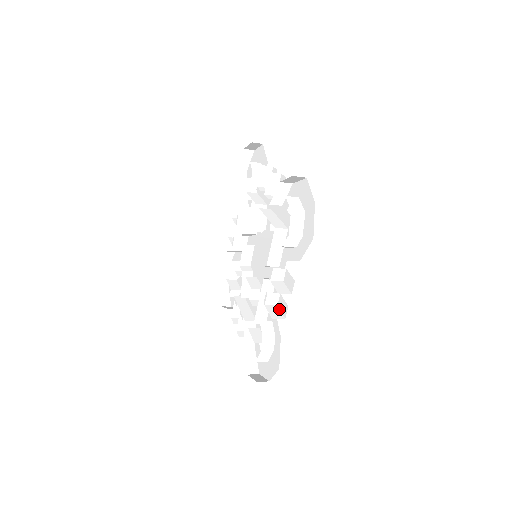
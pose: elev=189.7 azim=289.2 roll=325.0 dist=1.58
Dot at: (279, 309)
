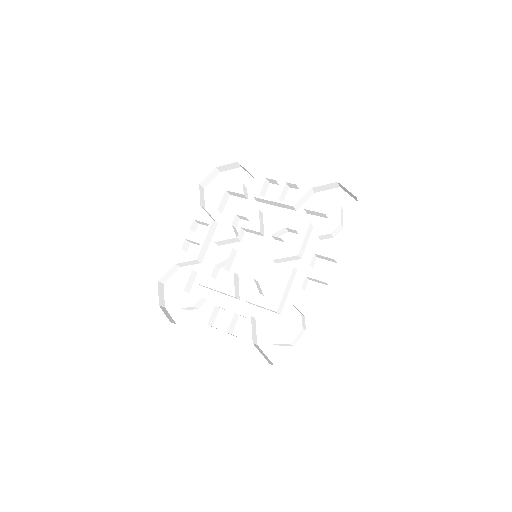
Dot at: (310, 292)
